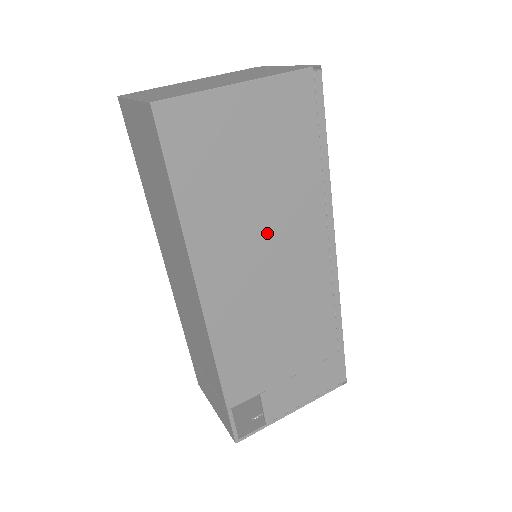
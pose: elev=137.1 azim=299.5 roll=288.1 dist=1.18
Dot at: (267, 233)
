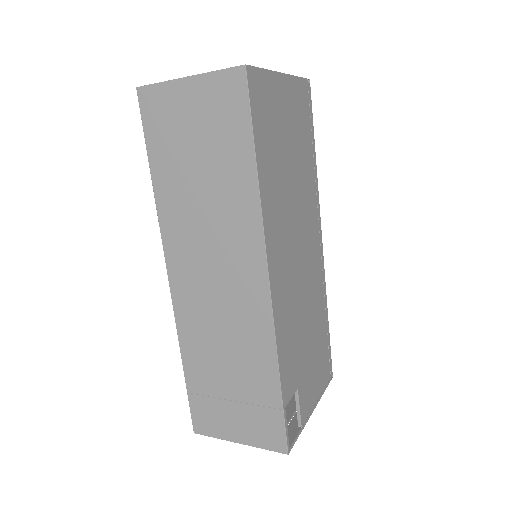
Dot at: (296, 212)
